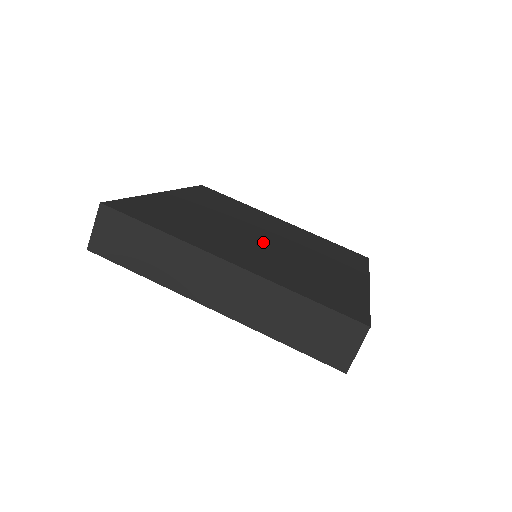
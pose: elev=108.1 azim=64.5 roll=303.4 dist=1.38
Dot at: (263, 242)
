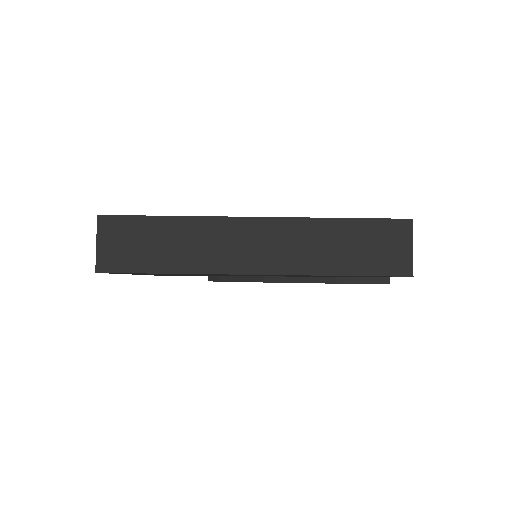
Dot at: occluded
